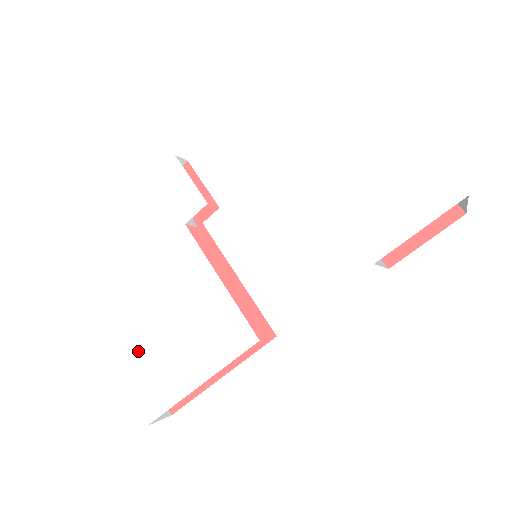
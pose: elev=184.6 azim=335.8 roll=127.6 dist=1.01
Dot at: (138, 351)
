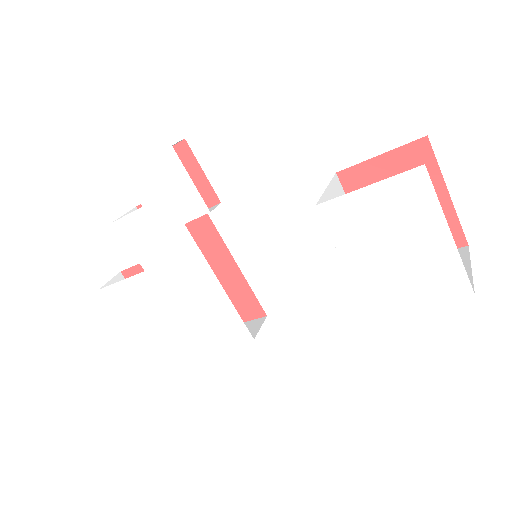
Dot at: (138, 314)
